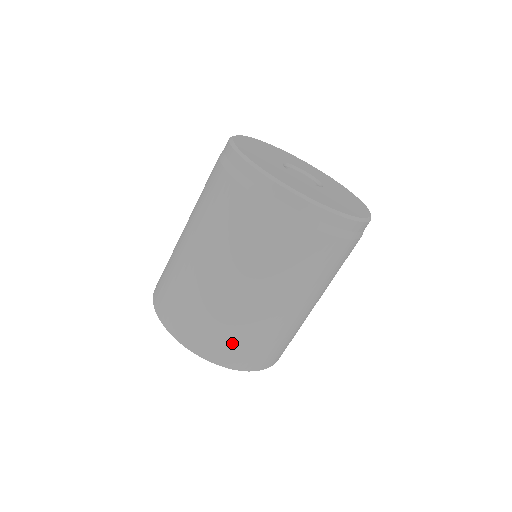
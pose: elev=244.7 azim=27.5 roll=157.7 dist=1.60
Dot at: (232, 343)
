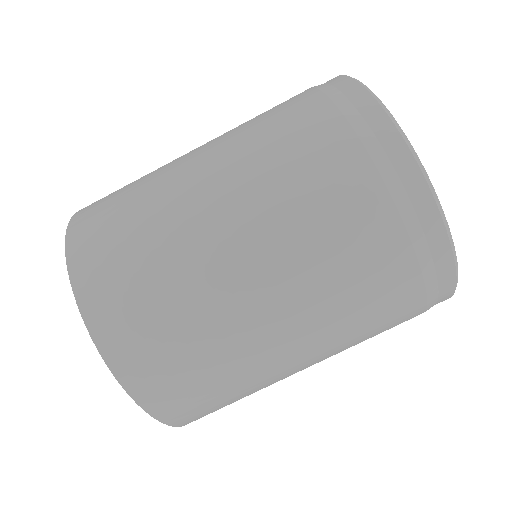
Dot at: (140, 309)
